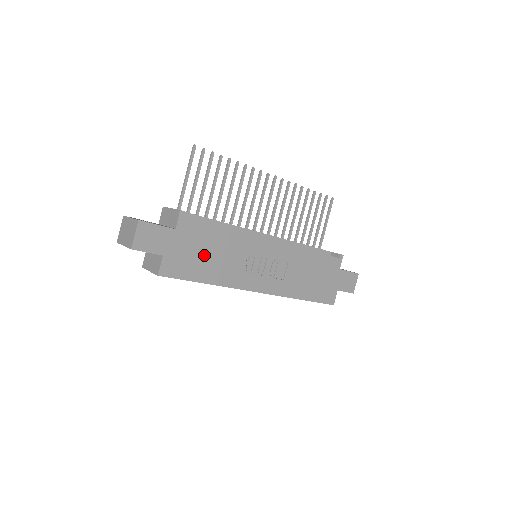
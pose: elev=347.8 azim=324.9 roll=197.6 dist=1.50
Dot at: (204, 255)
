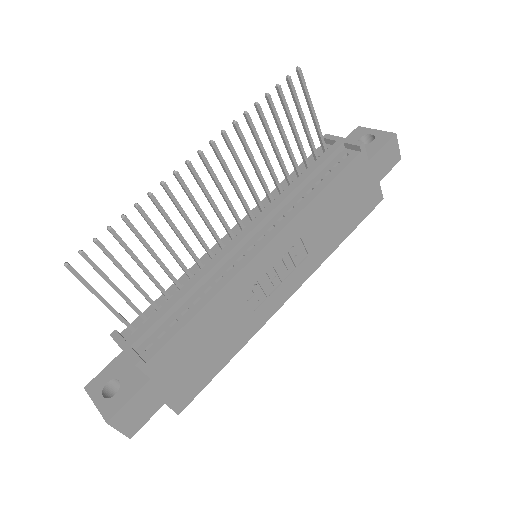
Dot at: (204, 351)
